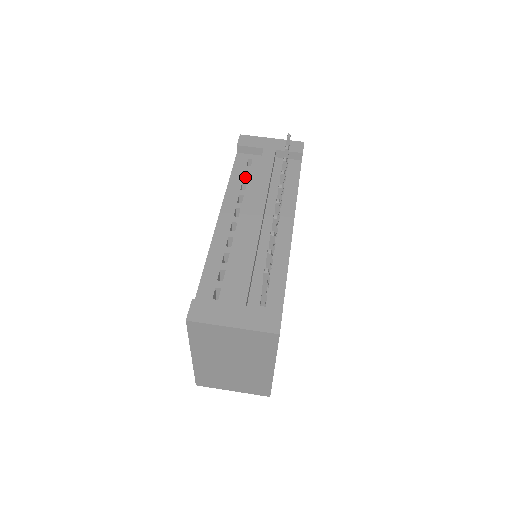
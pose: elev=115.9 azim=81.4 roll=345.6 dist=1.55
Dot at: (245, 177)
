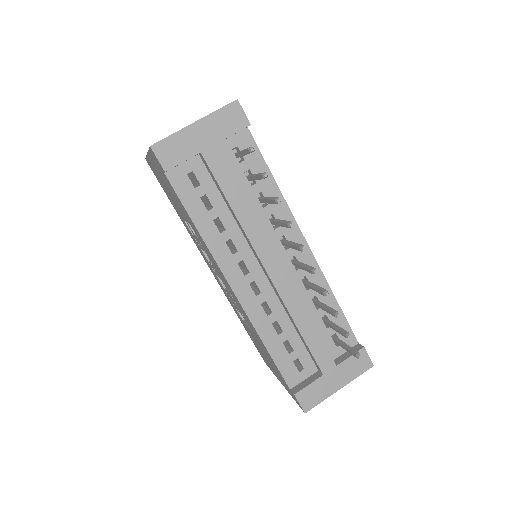
Dot at: occluded
